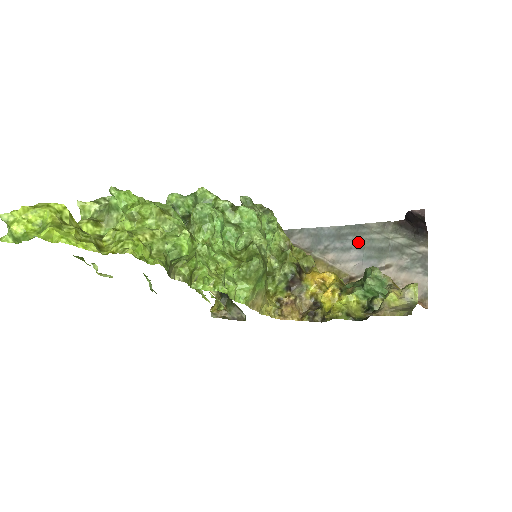
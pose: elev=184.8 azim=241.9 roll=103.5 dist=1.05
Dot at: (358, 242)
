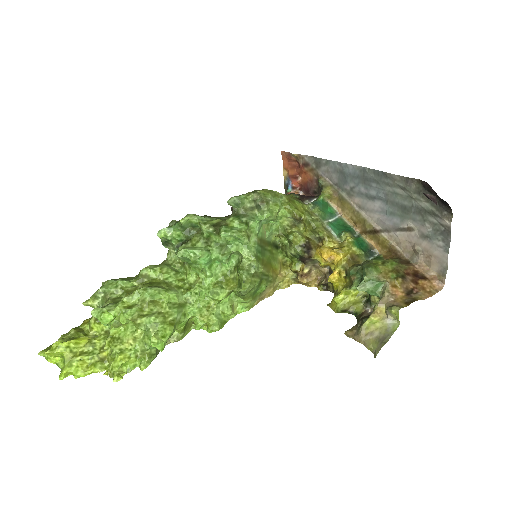
Dot at: (381, 193)
